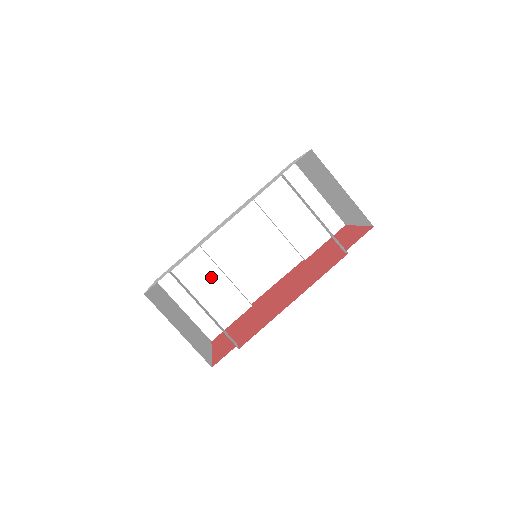
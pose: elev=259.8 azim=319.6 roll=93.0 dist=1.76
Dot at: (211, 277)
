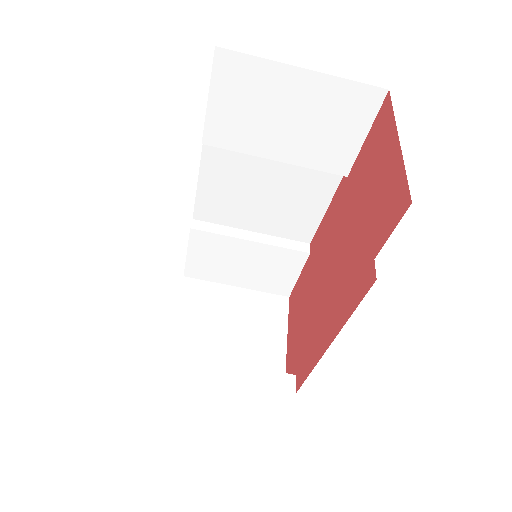
Dot at: (236, 249)
